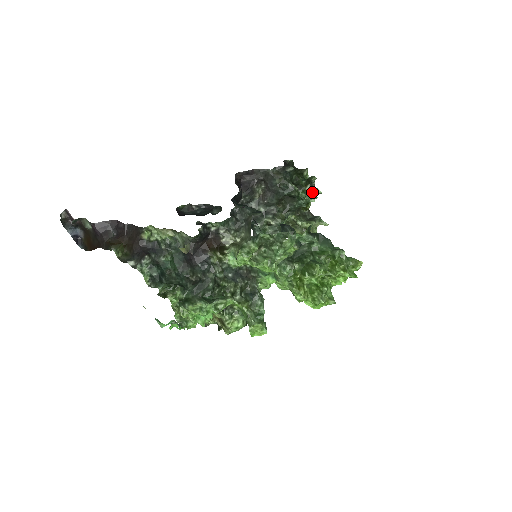
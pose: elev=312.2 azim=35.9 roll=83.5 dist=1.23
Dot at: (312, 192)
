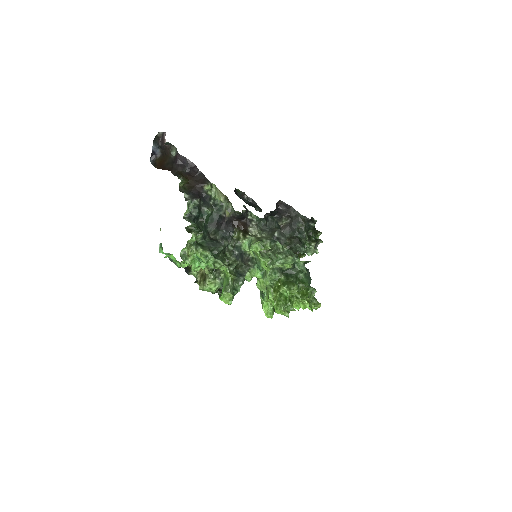
Dot at: (313, 248)
